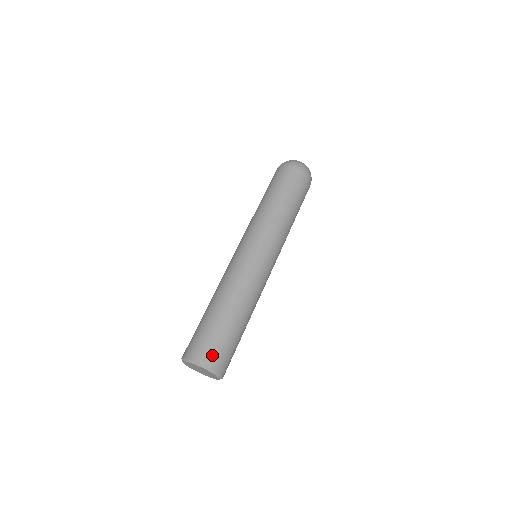
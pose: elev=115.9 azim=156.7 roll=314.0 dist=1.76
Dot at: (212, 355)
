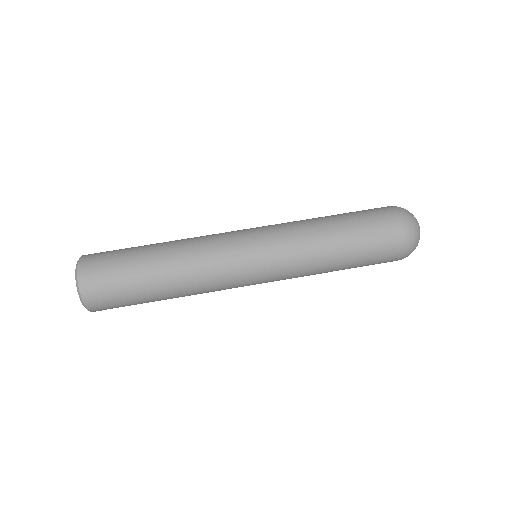
Dot at: (94, 268)
